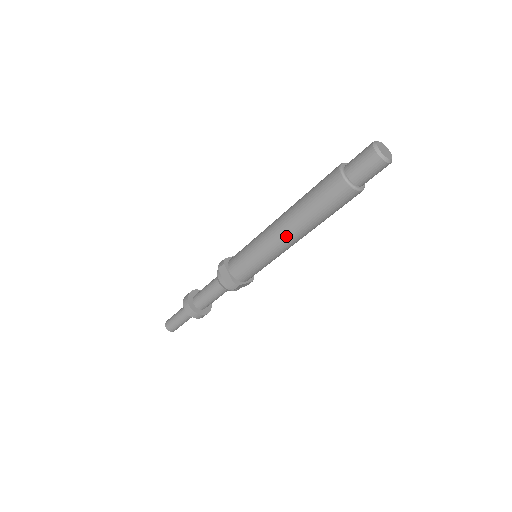
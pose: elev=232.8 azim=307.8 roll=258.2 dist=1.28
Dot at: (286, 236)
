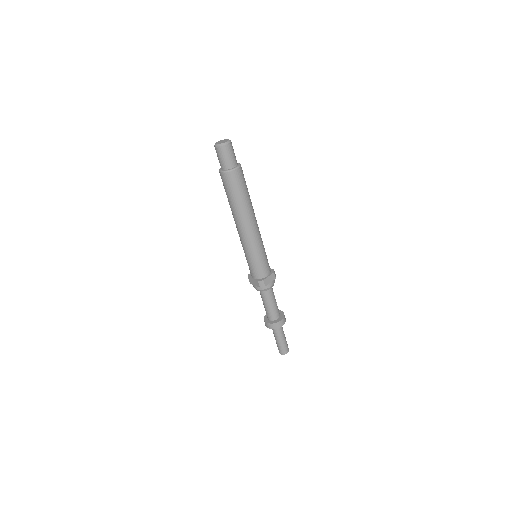
Dot at: (243, 228)
